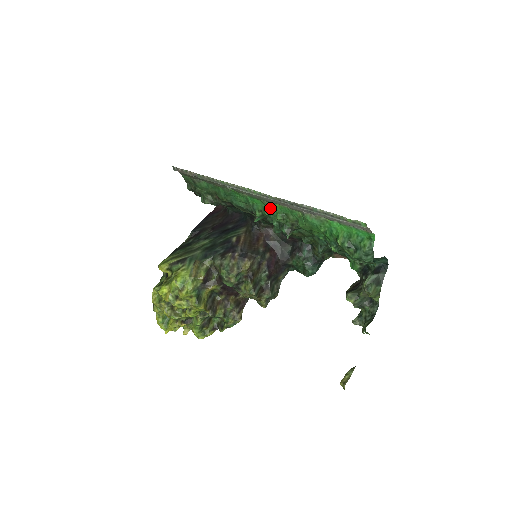
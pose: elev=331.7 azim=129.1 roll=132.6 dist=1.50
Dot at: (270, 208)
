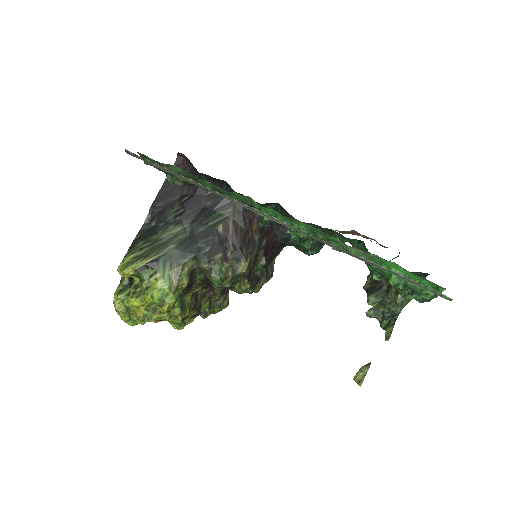
Dot at: (289, 220)
